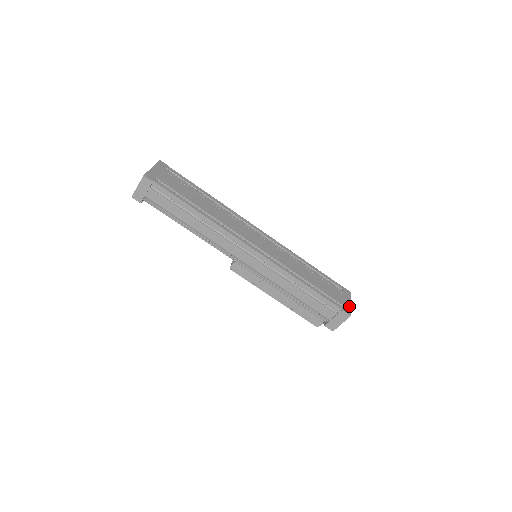
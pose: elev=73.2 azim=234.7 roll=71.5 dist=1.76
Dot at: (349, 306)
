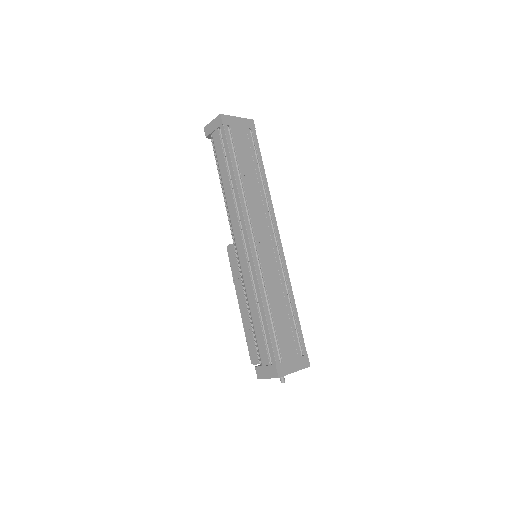
Dot at: (290, 371)
